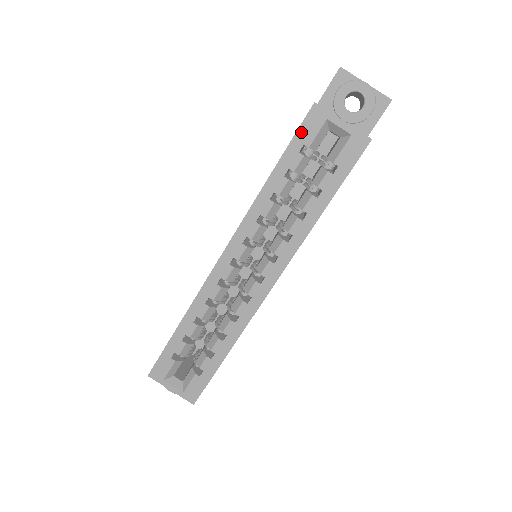
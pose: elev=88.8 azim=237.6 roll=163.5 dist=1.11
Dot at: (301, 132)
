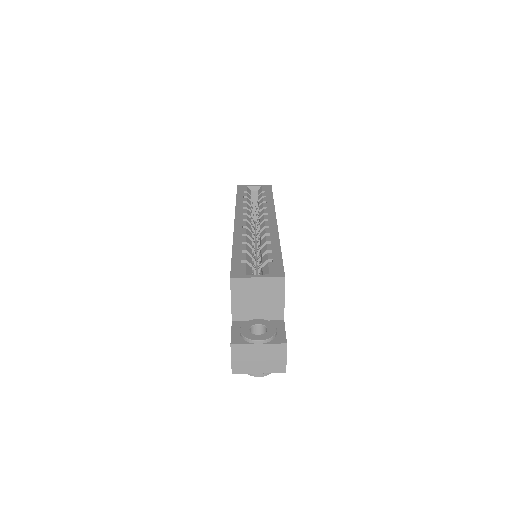
Dot at: (239, 190)
